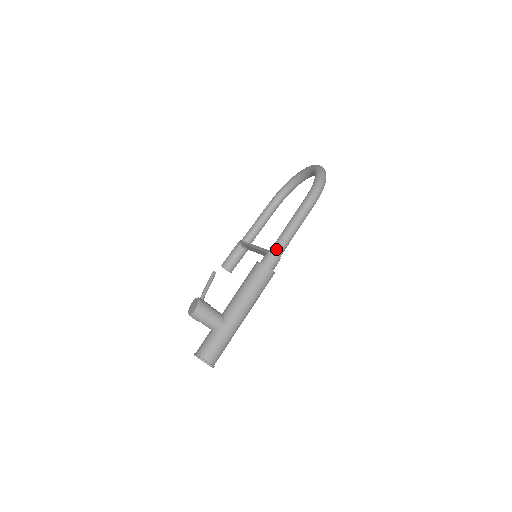
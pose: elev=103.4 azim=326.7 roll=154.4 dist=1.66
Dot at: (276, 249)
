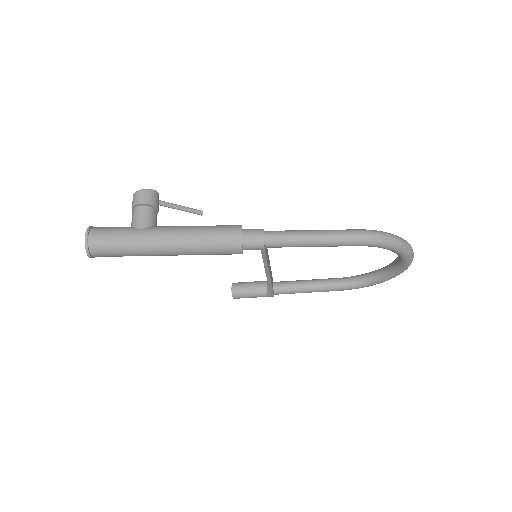
Dot at: (270, 231)
